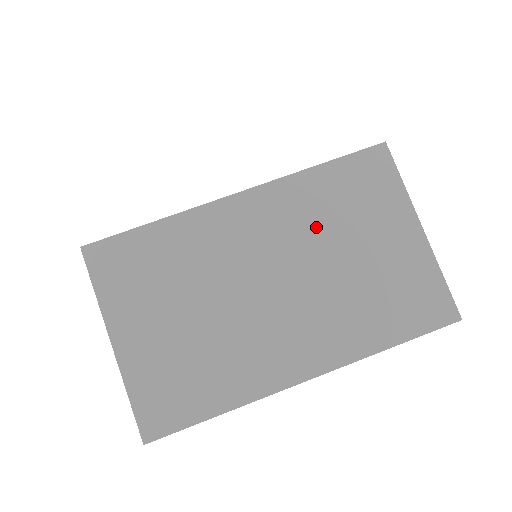
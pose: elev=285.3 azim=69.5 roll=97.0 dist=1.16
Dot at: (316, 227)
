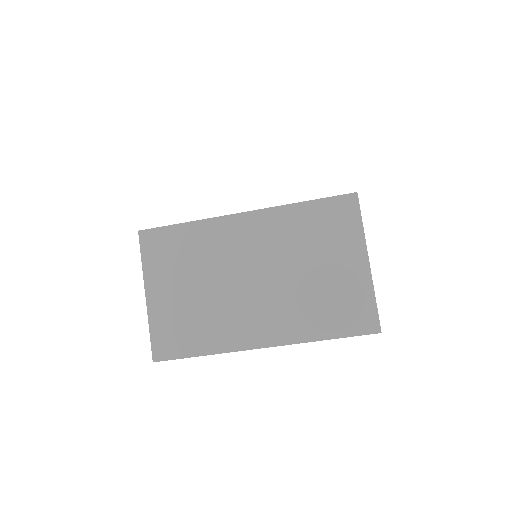
Dot at: (291, 246)
